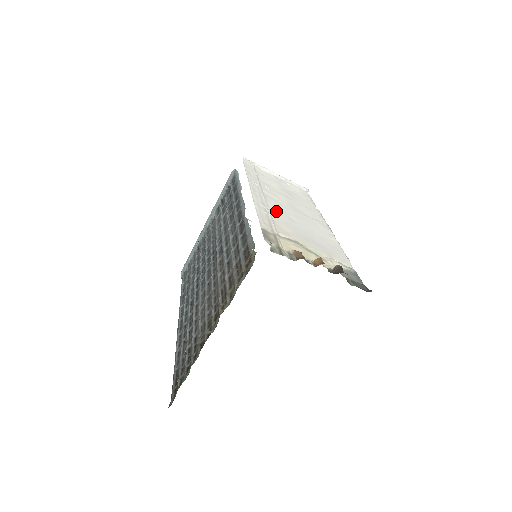
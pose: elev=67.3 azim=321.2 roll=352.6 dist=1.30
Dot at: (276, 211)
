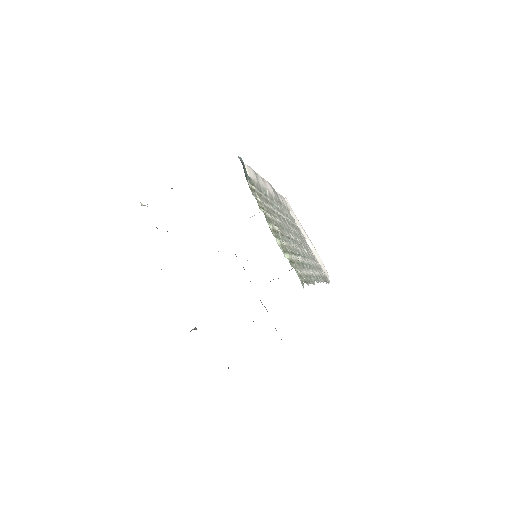
Dot at: occluded
